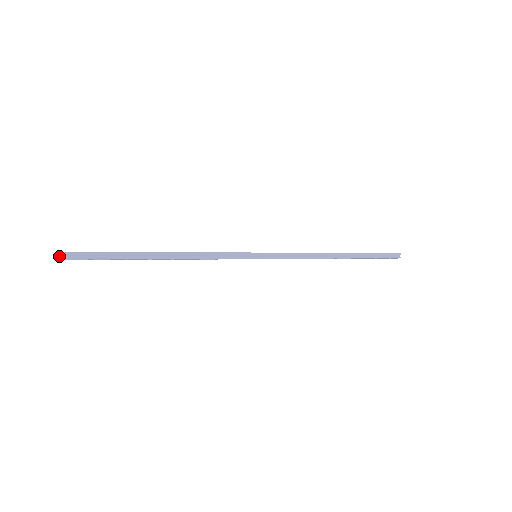
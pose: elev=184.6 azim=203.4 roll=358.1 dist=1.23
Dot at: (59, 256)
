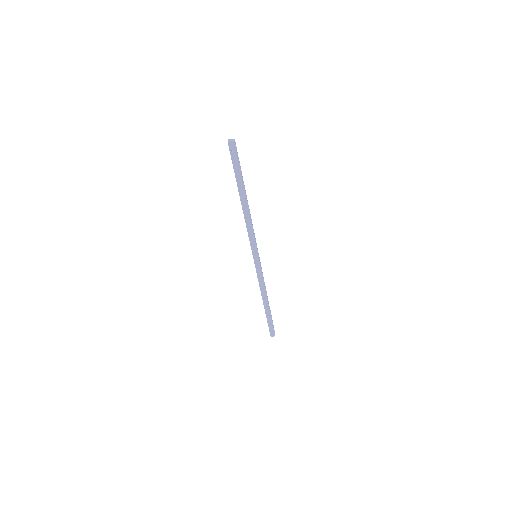
Dot at: (234, 140)
